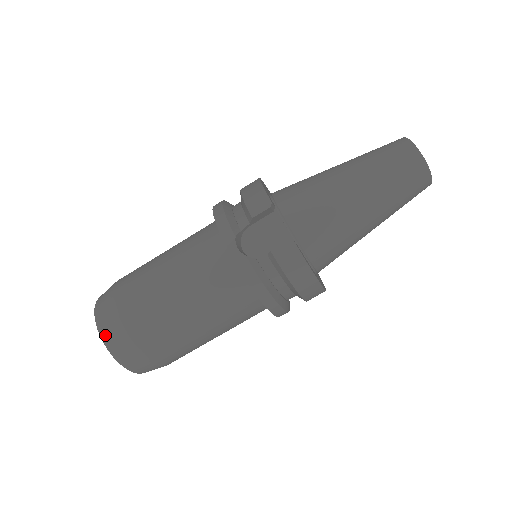
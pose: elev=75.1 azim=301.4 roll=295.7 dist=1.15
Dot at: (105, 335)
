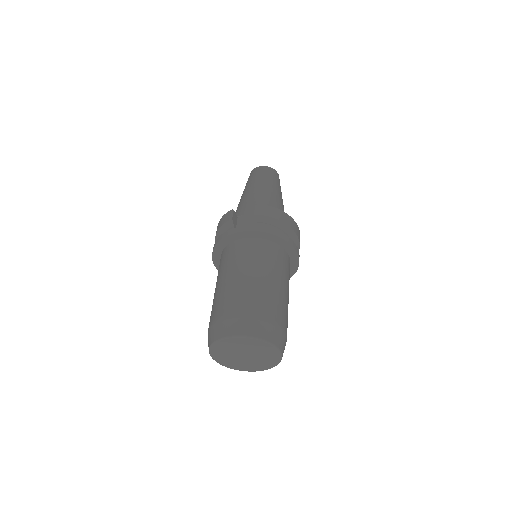
Dot at: (234, 331)
